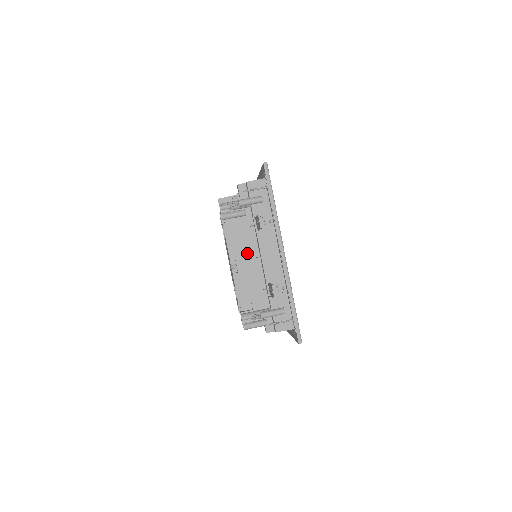
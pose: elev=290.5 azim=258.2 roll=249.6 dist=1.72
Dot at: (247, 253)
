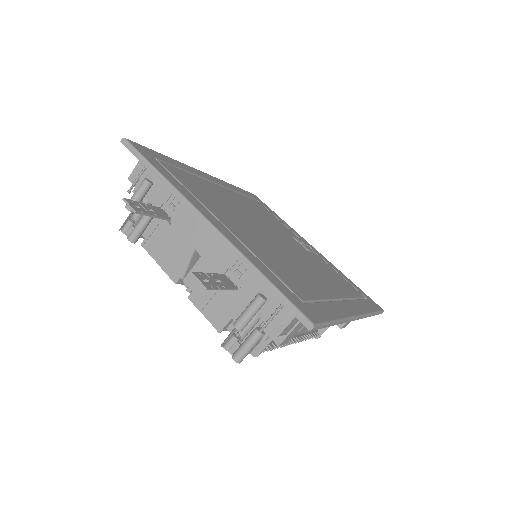
Dot at: (187, 259)
